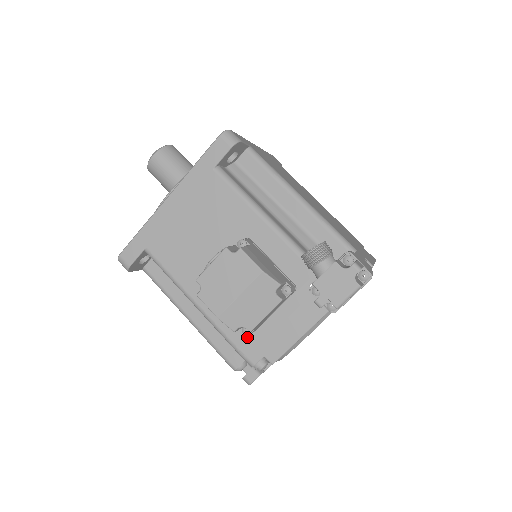
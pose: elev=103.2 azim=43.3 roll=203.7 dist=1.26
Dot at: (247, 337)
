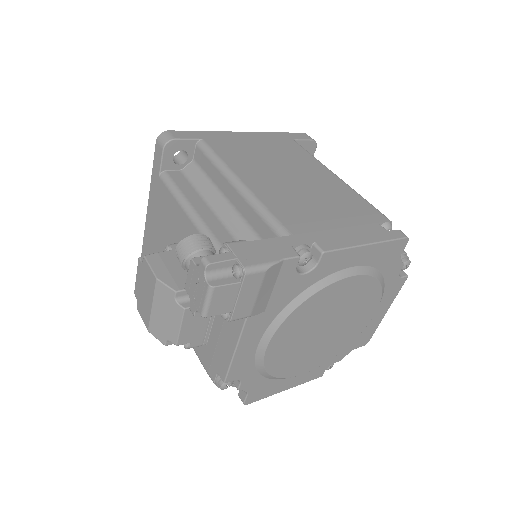
Dot at: (204, 350)
